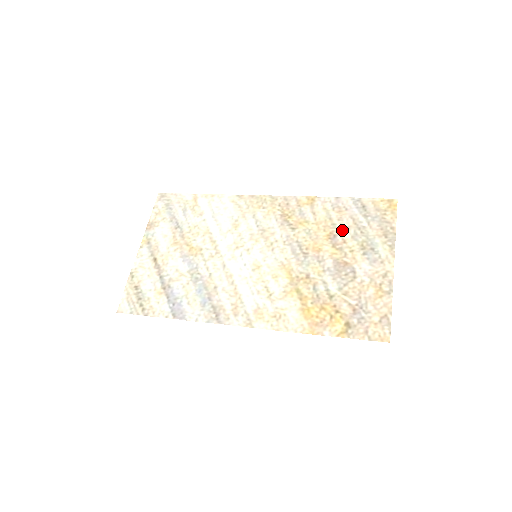
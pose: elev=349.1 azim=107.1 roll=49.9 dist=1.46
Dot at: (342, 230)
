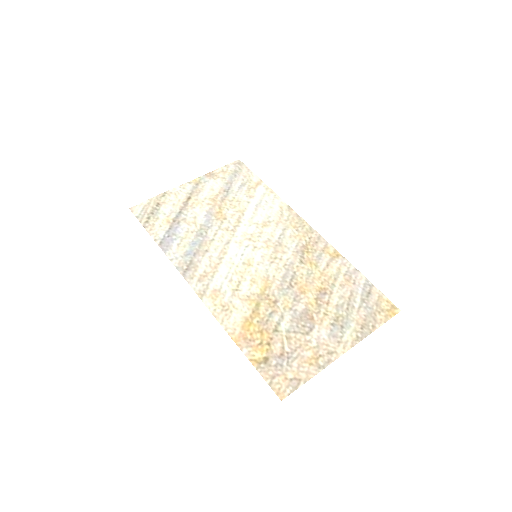
Dot at: (335, 294)
